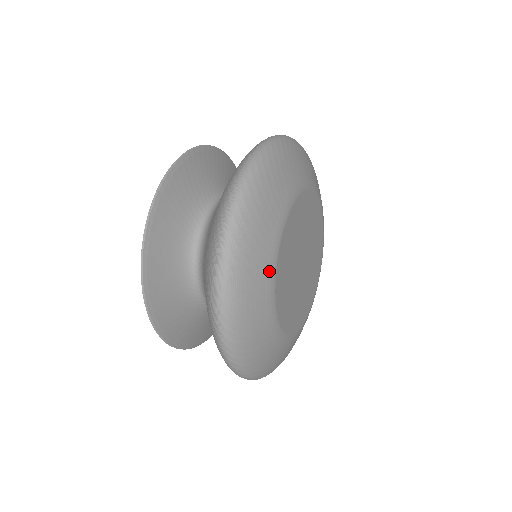
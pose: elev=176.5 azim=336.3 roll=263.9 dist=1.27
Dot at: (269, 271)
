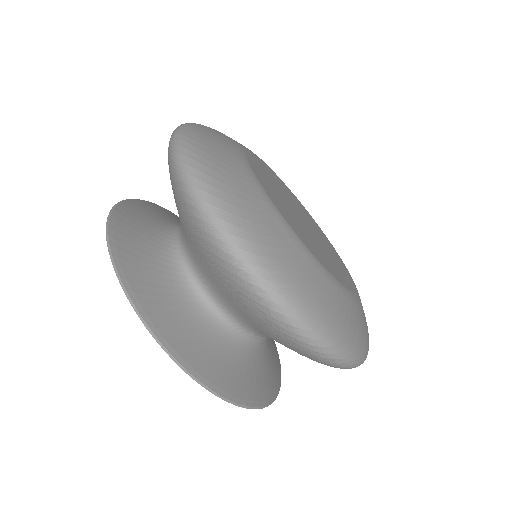
Dot at: (280, 224)
